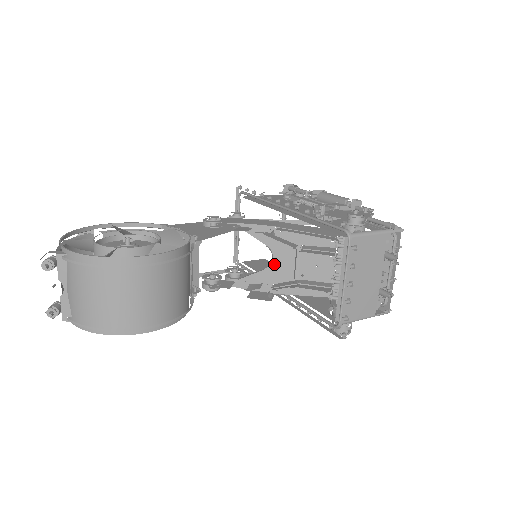
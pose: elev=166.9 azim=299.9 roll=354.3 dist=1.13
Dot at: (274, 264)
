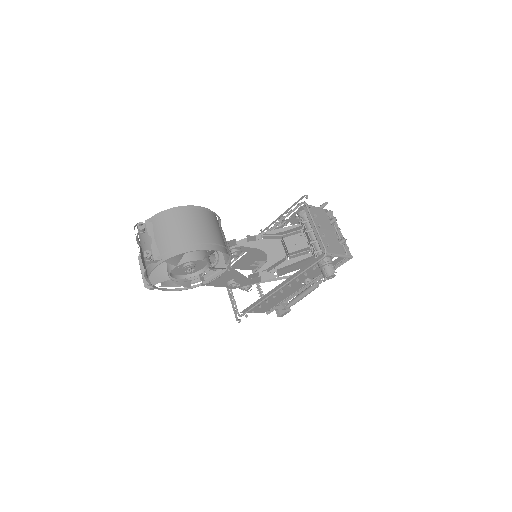
Dot at: (269, 259)
